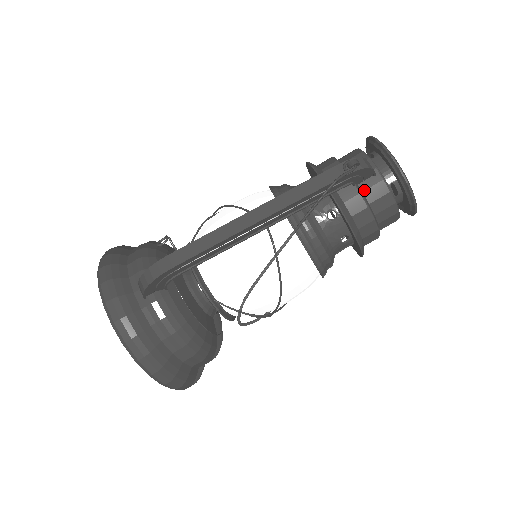
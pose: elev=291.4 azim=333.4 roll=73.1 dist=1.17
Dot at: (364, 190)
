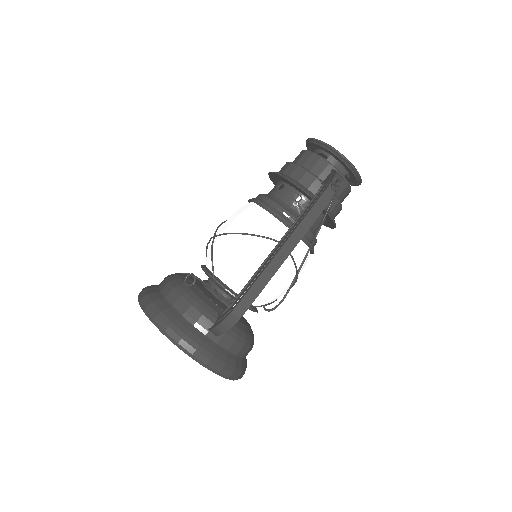
Dot at: occluded
